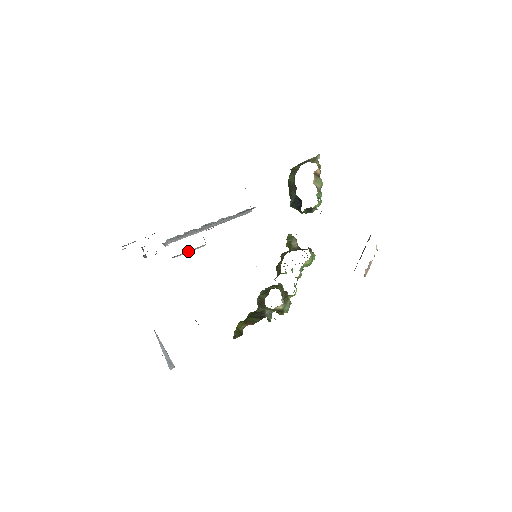
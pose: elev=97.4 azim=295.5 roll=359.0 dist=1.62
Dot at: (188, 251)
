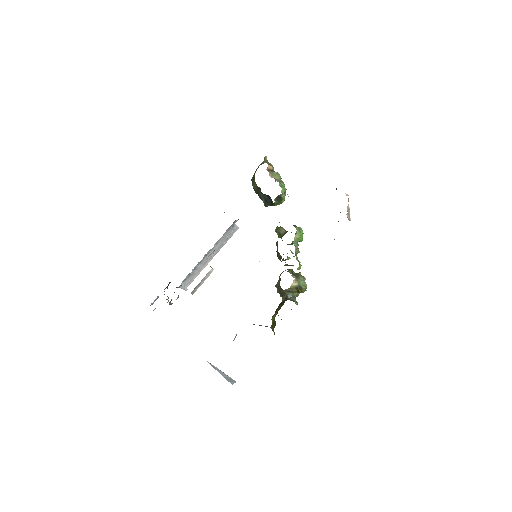
Dot at: (202, 282)
